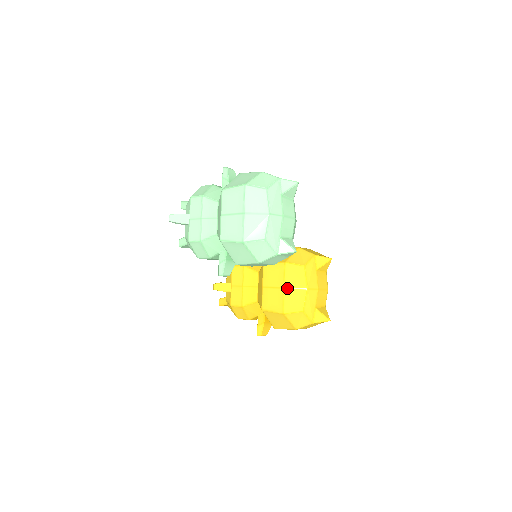
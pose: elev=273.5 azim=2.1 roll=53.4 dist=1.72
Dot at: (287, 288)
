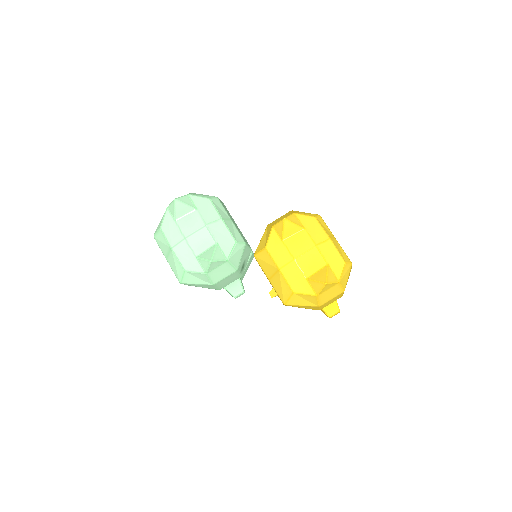
Dot at: (270, 279)
